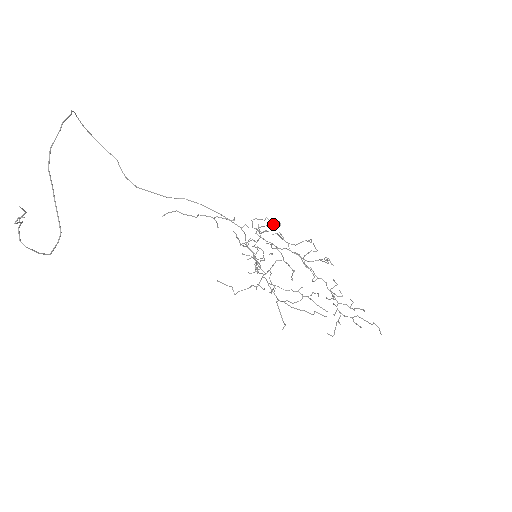
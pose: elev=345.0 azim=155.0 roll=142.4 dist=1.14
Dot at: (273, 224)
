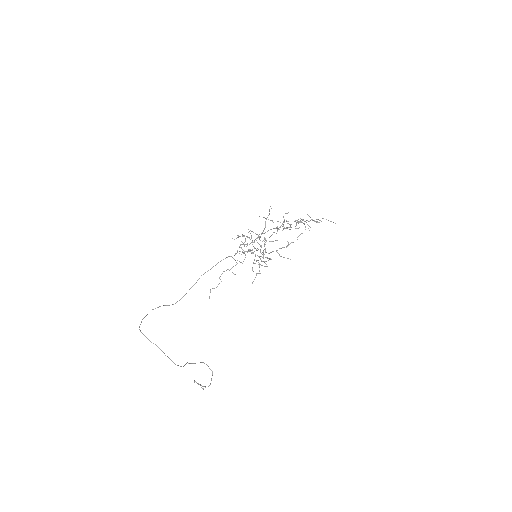
Dot at: occluded
